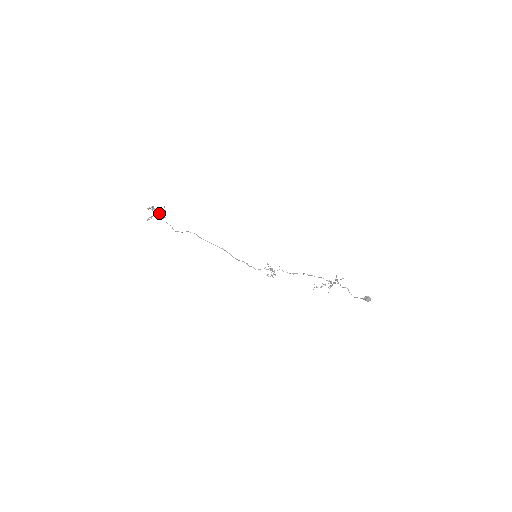
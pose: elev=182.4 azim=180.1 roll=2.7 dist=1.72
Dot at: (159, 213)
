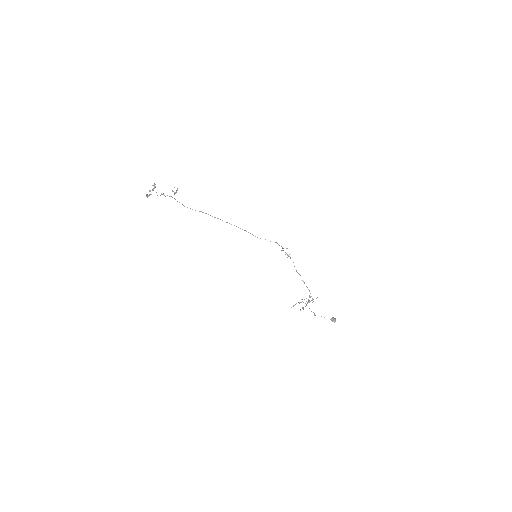
Dot at: (163, 193)
